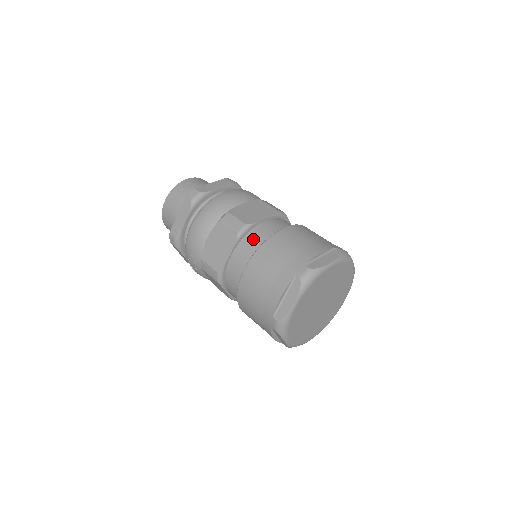
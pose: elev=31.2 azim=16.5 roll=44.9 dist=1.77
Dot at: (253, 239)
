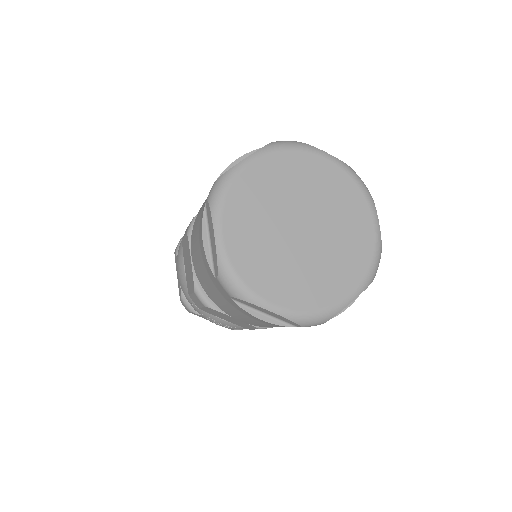
Dot at: occluded
